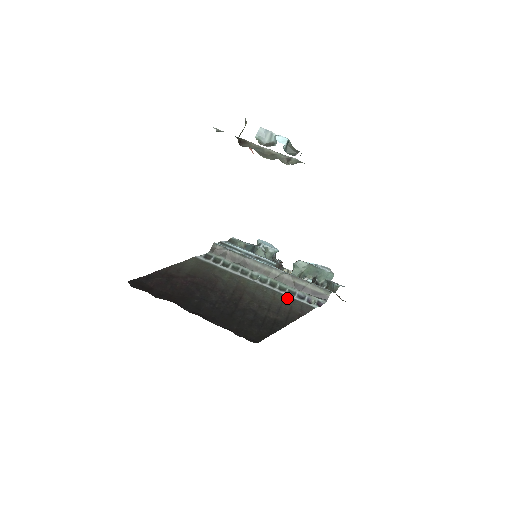
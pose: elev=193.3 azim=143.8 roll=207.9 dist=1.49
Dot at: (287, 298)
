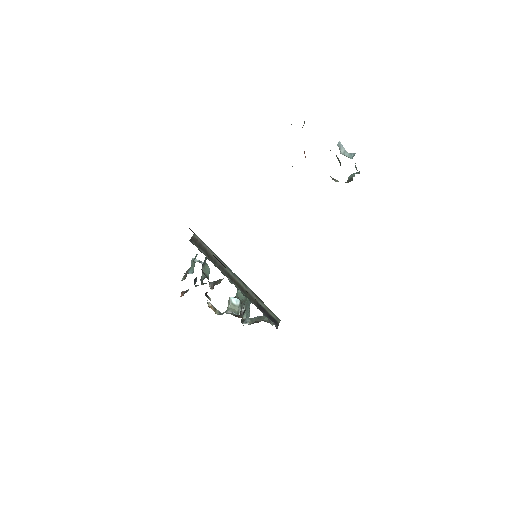
Dot at: occluded
